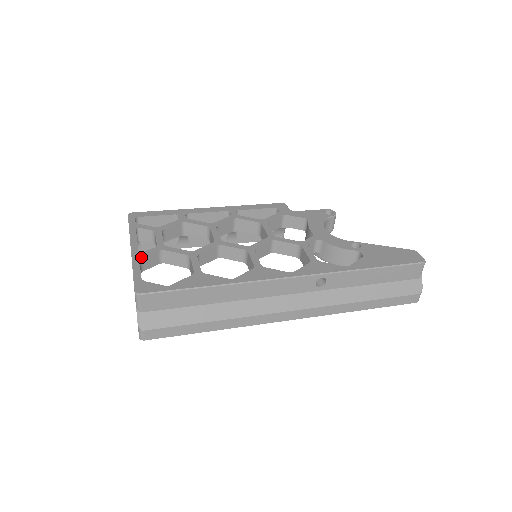
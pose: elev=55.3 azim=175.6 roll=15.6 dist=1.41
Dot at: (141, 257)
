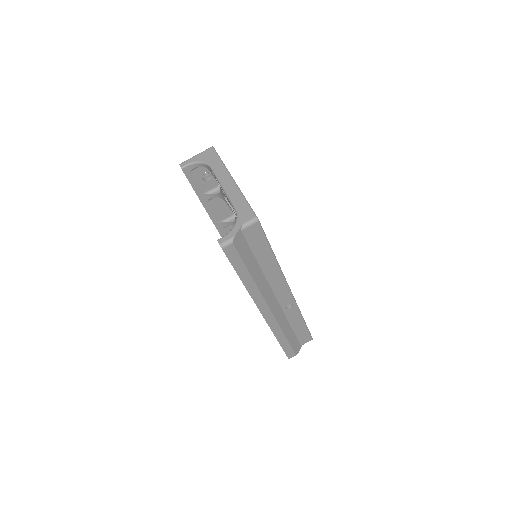
Dot at: occluded
